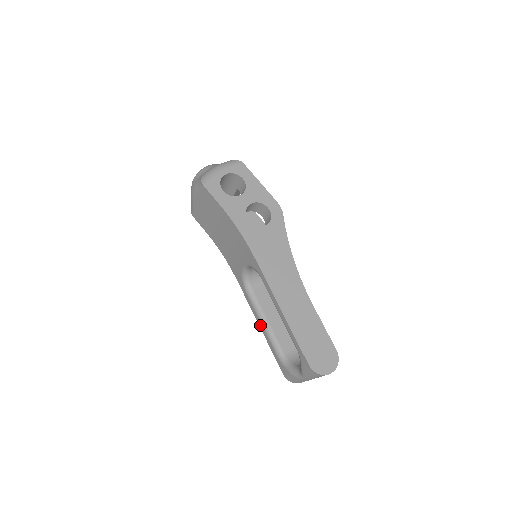
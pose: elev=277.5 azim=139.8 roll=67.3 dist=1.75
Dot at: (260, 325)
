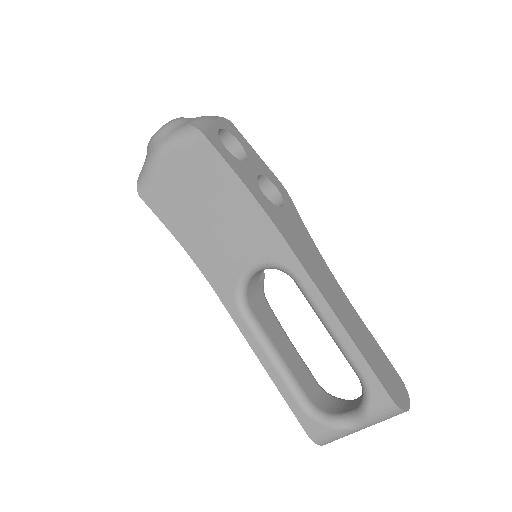
Dot at: (265, 362)
